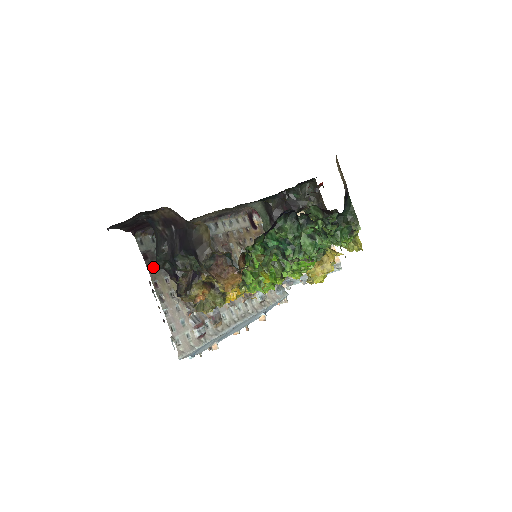
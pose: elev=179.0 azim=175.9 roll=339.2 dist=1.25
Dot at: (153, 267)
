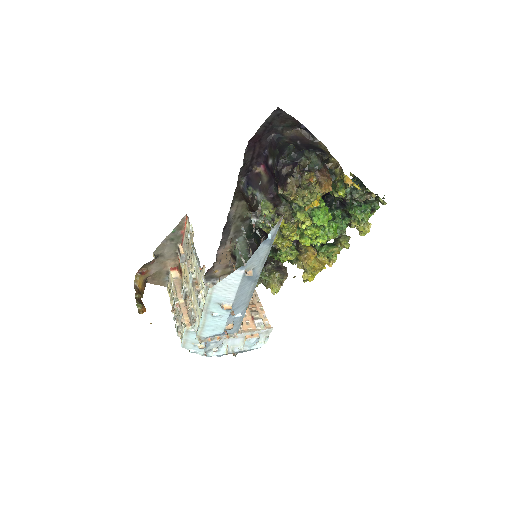
Dot at: occluded
